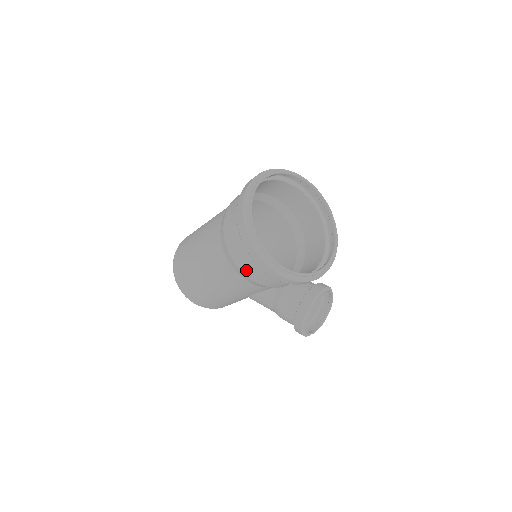
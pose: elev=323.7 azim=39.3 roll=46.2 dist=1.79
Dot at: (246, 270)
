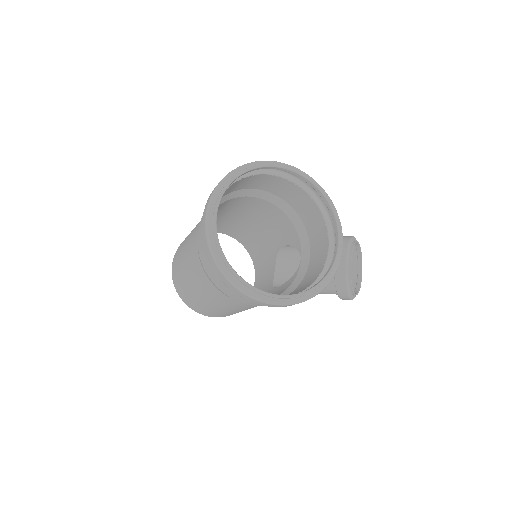
Dot at: occluded
